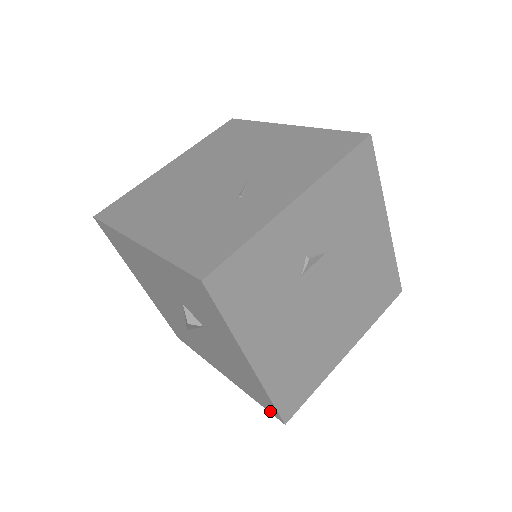
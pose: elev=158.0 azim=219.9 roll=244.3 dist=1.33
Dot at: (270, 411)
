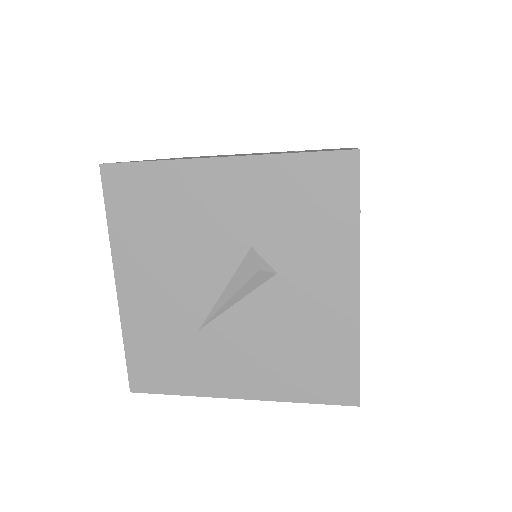
Dot at: (336, 398)
